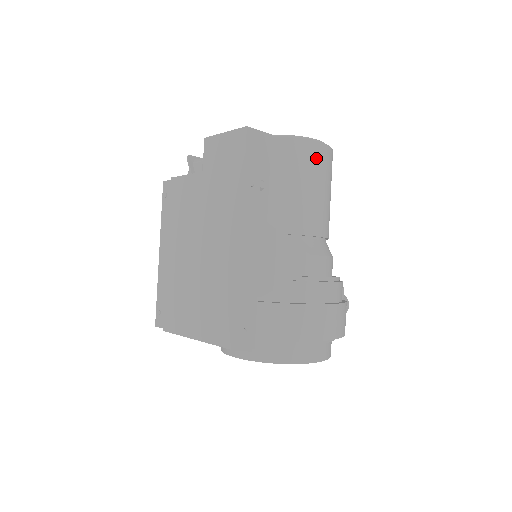
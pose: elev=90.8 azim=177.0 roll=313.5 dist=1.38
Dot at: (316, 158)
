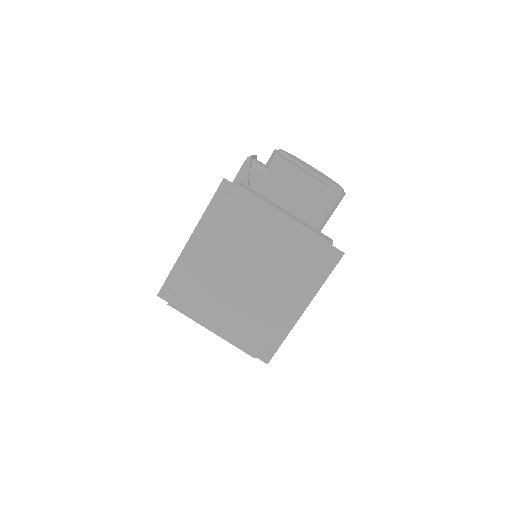
Dot at: occluded
